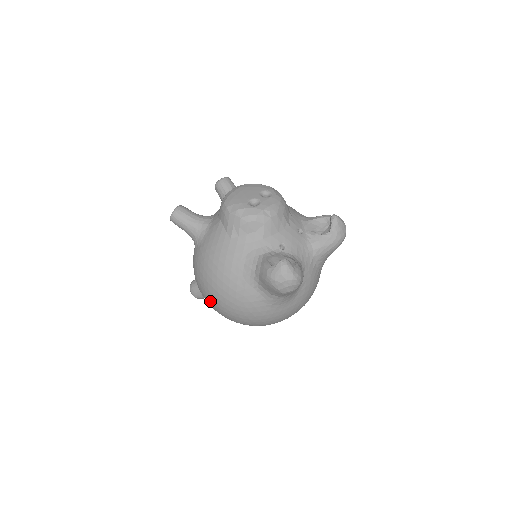
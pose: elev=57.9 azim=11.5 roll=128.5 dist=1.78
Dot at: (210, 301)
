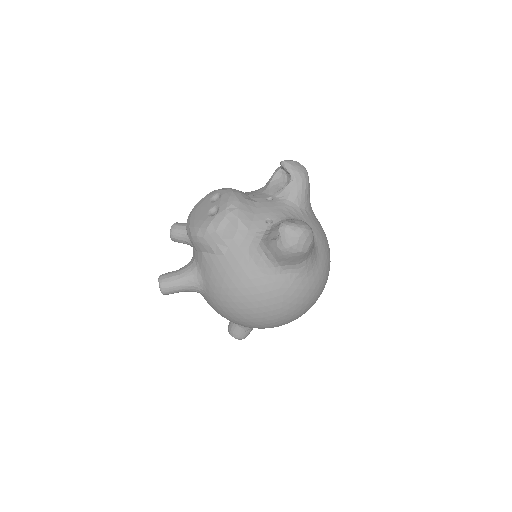
Dot at: (257, 323)
